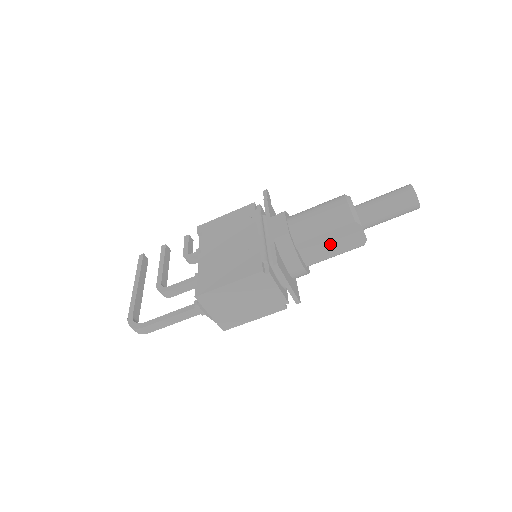
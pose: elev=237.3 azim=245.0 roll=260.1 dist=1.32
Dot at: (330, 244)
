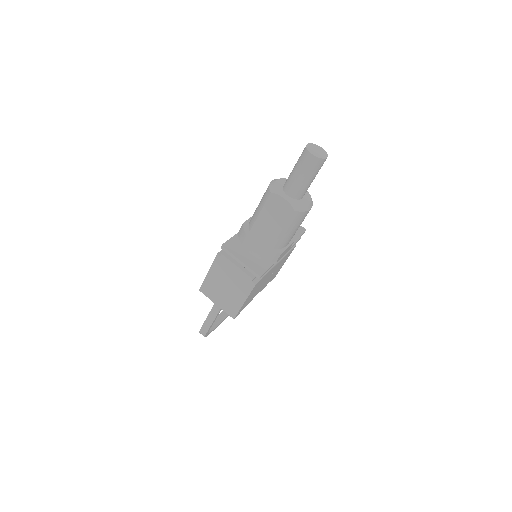
Dot at: (271, 220)
